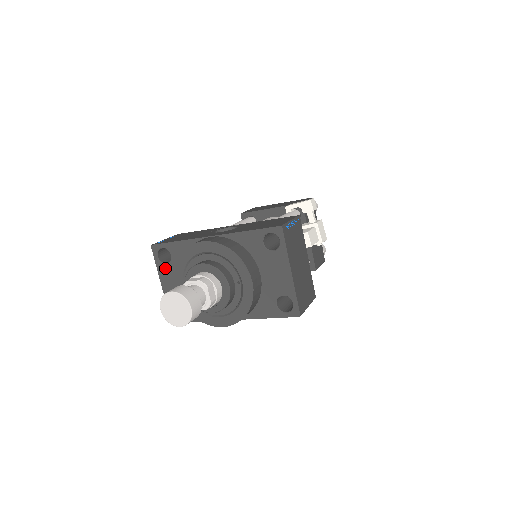
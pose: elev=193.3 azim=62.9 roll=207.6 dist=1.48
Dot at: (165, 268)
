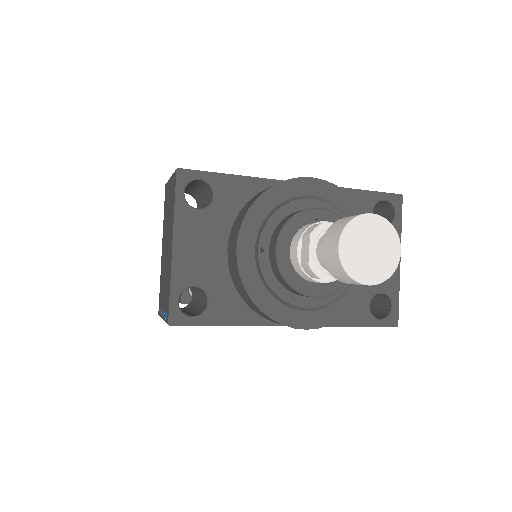
Dot at: (193, 216)
